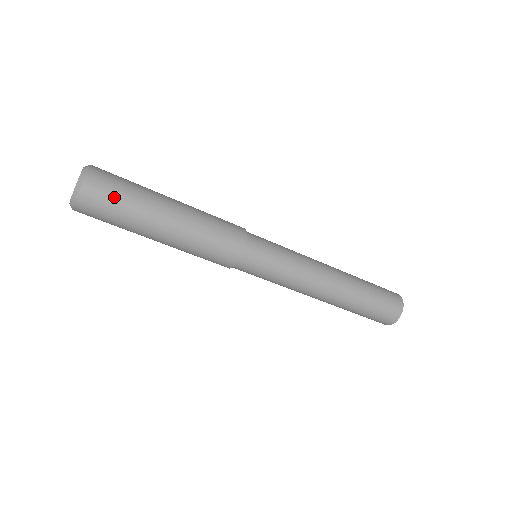
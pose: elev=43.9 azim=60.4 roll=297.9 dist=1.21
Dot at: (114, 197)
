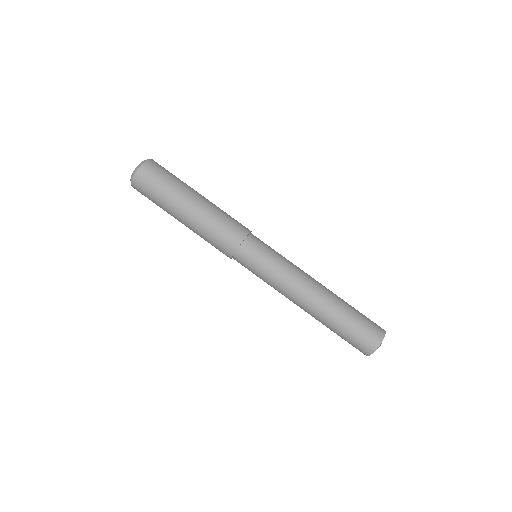
Dot at: (169, 172)
